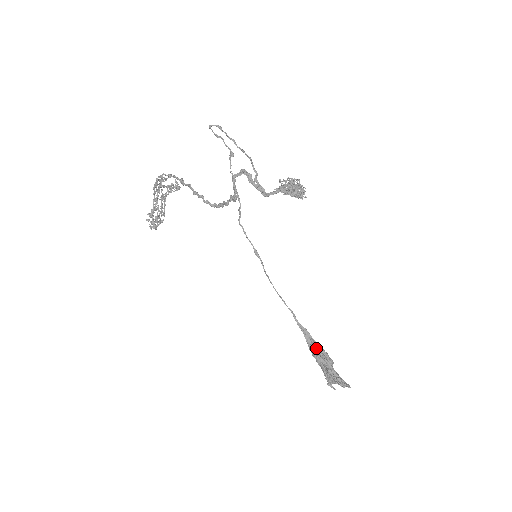
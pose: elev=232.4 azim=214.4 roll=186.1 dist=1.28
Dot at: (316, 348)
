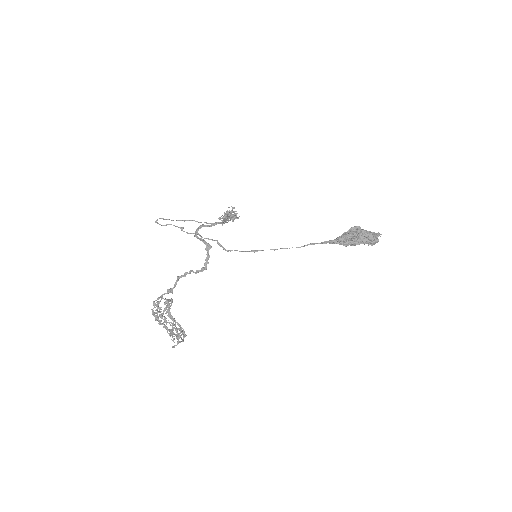
Dot at: (341, 236)
